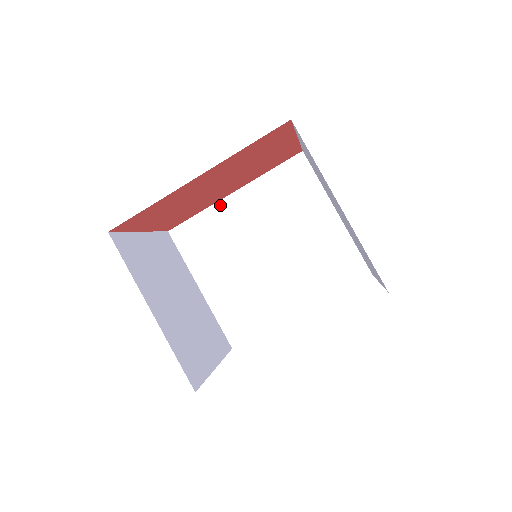
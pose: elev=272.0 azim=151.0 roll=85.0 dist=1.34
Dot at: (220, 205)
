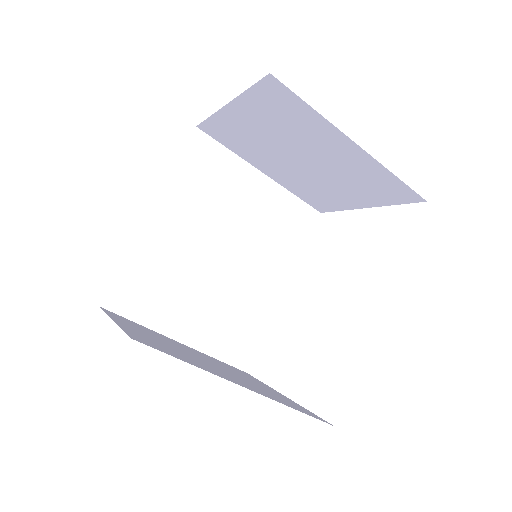
Dot at: (143, 236)
